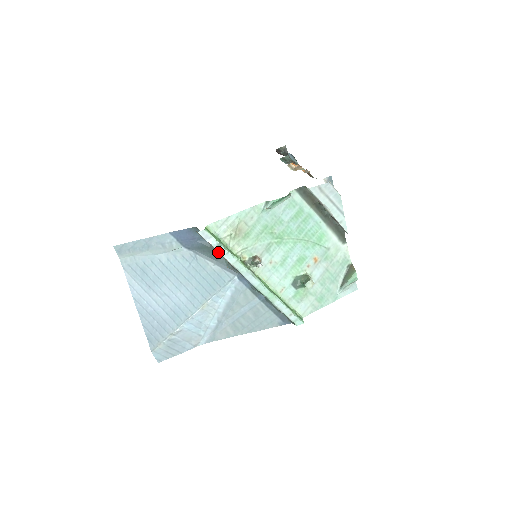
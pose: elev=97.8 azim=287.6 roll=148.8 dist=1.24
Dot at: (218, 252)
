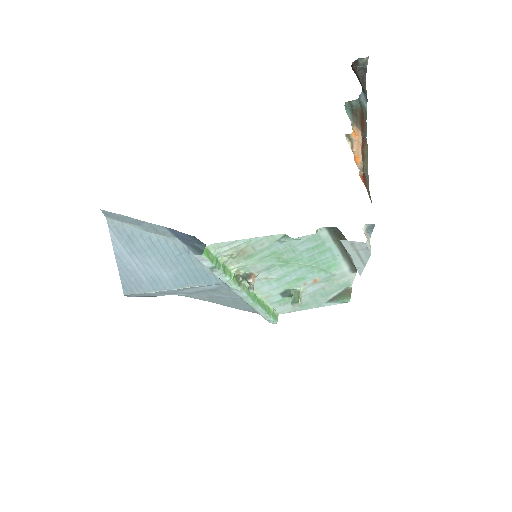
Dot at: (211, 270)
